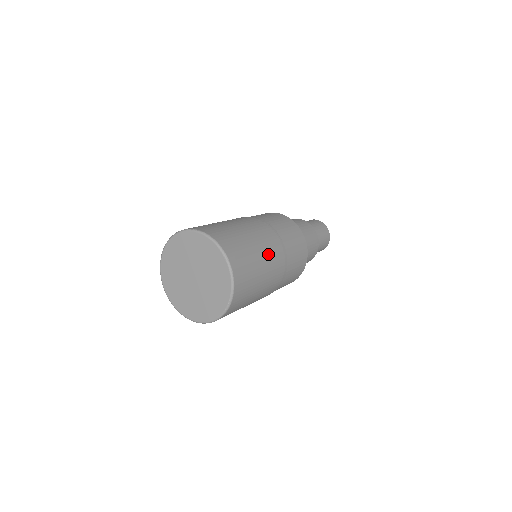
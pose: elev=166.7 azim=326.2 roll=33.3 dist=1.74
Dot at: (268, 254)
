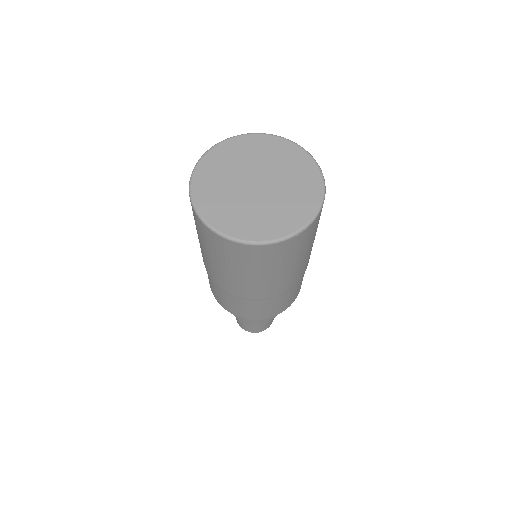
Dot at: occluded
